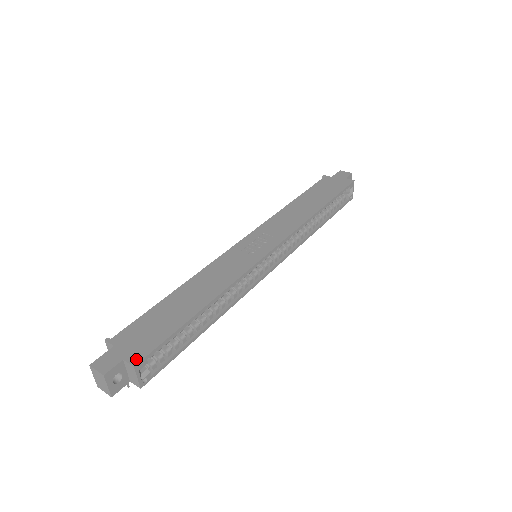
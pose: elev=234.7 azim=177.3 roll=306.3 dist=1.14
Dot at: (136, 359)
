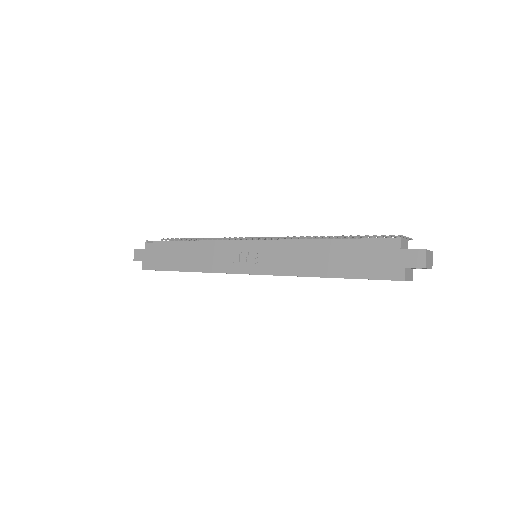
Dot at: (144, 267)
